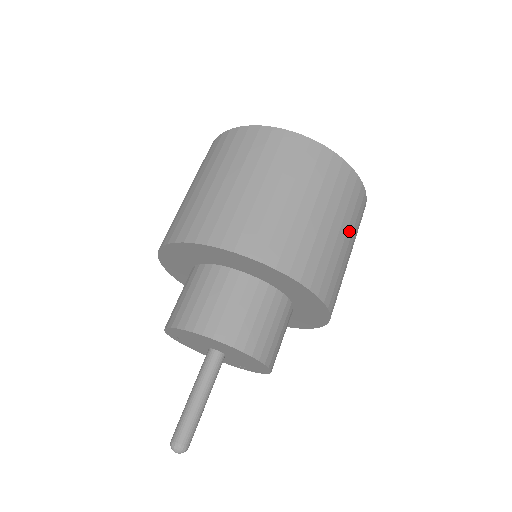
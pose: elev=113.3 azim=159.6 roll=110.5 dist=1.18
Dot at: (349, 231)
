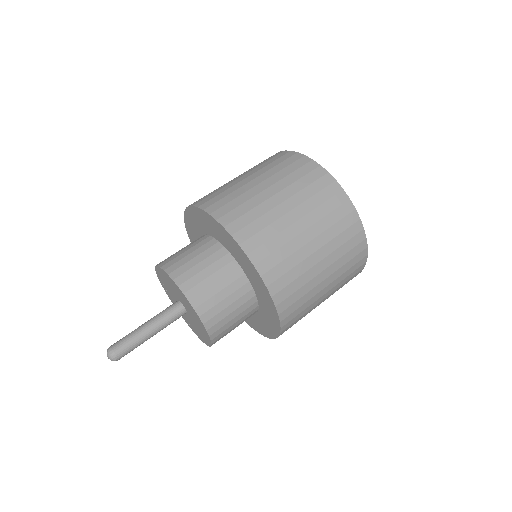
Dot at: (302, 209)
